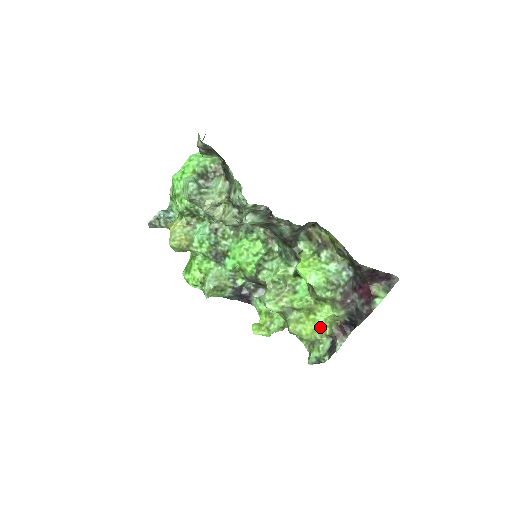
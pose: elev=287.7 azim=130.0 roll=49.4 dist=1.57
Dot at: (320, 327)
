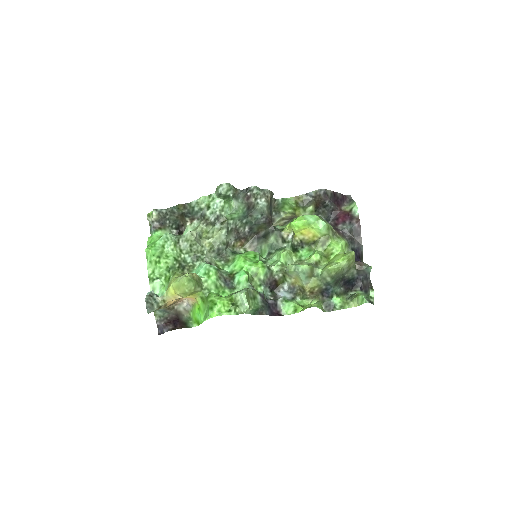
Dot at: (344, 253)
